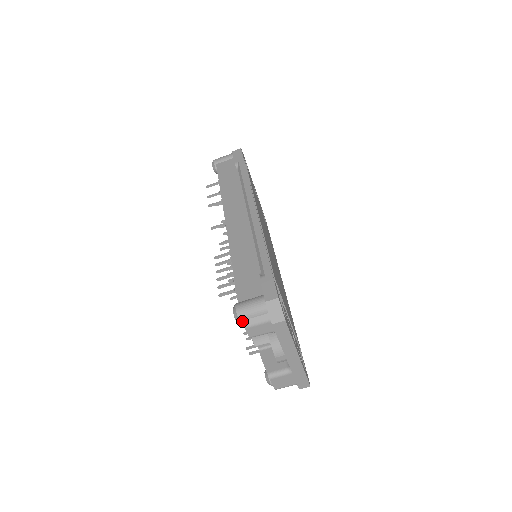
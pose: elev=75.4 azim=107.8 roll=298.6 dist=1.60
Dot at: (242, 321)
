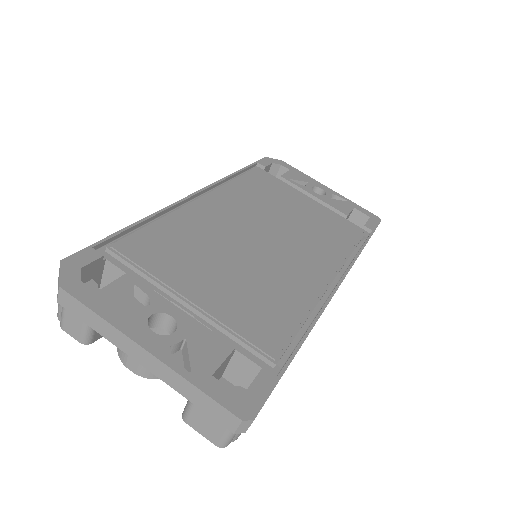
Dot at: occluded
